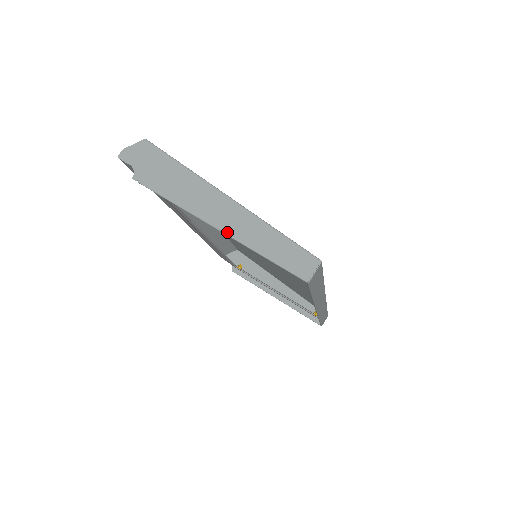
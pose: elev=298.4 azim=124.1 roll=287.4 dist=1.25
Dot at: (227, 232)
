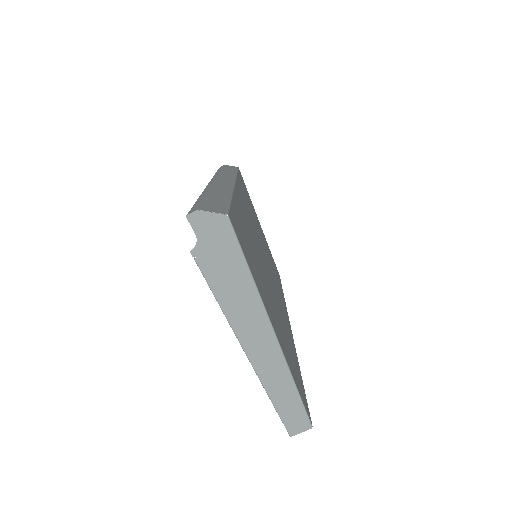
Dot at: (252, 362)
